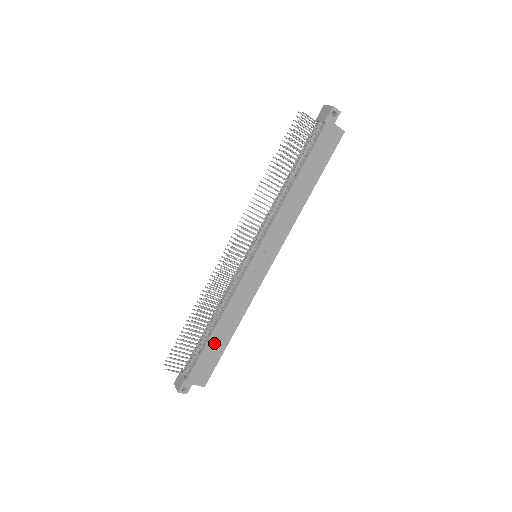
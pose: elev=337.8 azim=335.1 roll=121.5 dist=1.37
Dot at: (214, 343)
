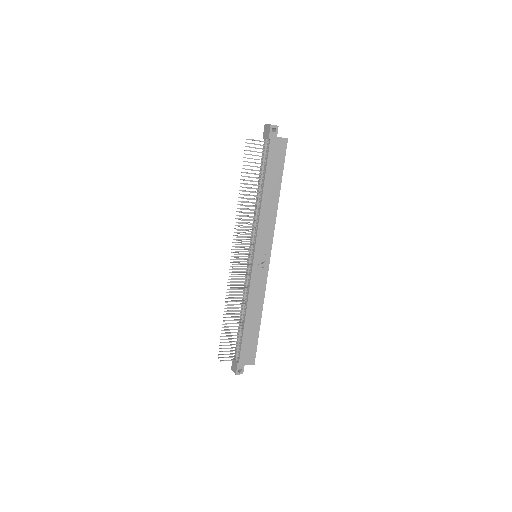
Dot at: (249, 330)
